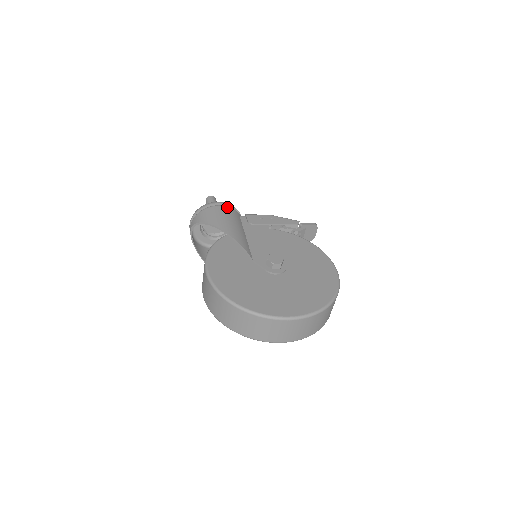
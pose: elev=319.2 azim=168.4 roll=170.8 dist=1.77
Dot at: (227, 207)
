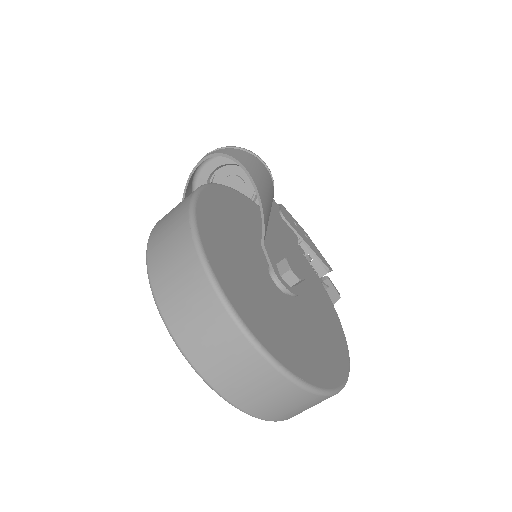
Dot at: occluded
